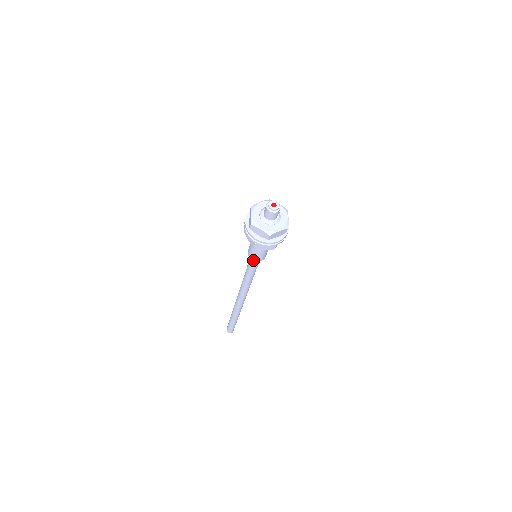
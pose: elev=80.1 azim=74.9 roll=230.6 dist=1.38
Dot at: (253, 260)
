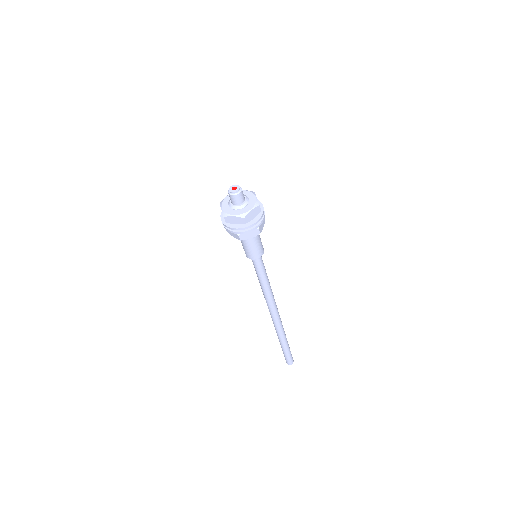
Dot at: (253, 259)
